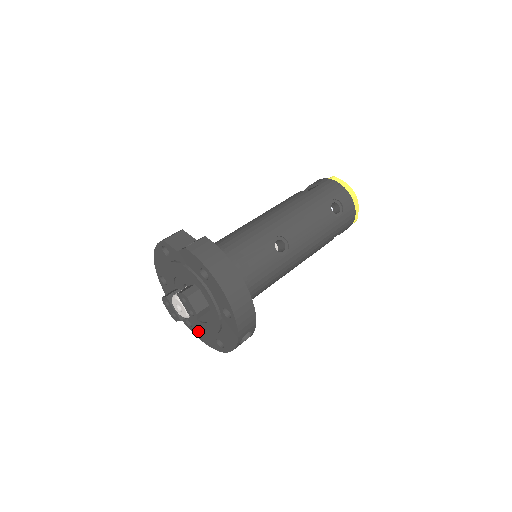
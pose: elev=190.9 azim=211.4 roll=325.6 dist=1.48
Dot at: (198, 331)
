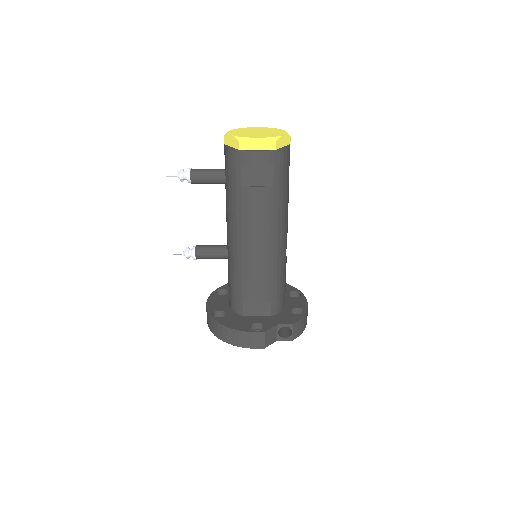
Dot at: occluded
